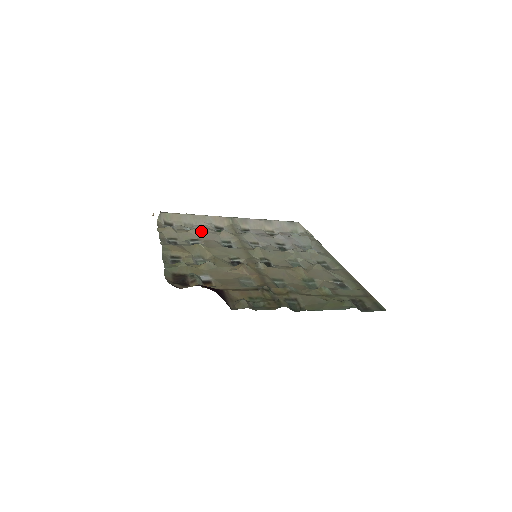
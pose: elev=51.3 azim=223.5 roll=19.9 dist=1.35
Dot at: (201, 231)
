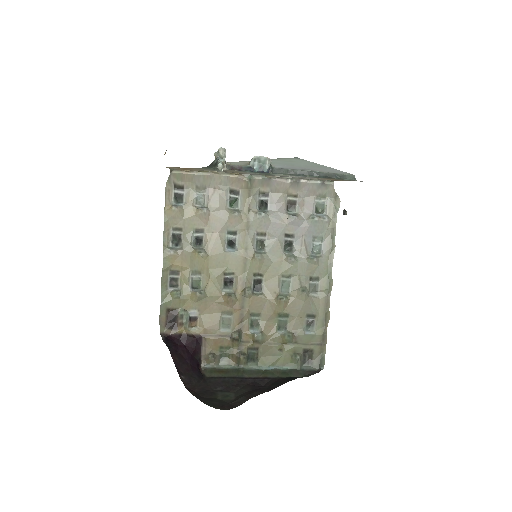
Dot at: (209, 213)
